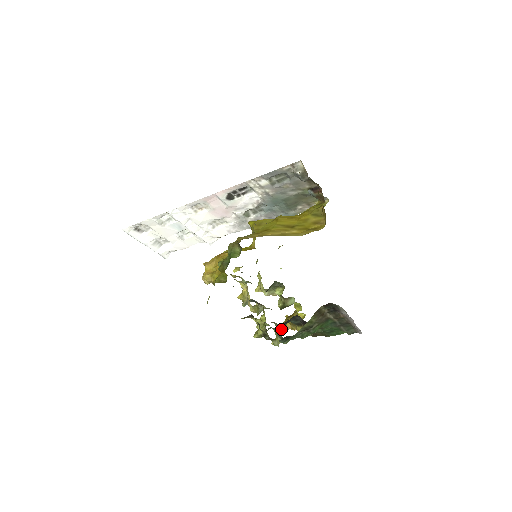
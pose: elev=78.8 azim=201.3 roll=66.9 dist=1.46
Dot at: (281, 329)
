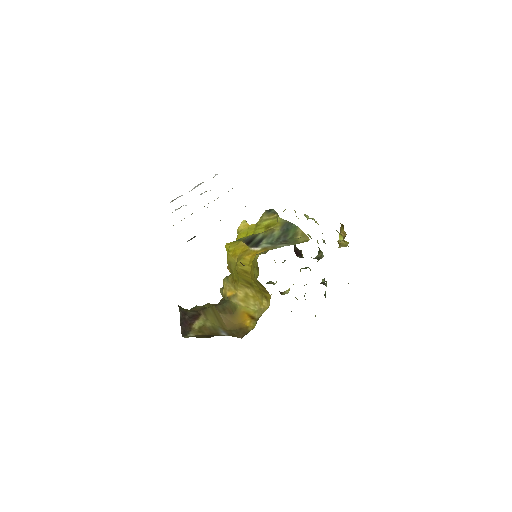
Dot at: occluded
